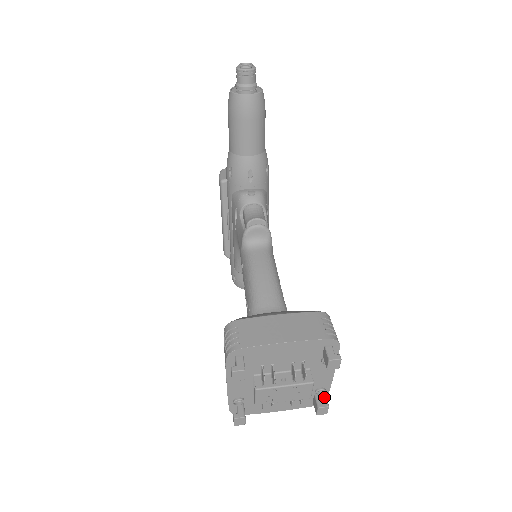
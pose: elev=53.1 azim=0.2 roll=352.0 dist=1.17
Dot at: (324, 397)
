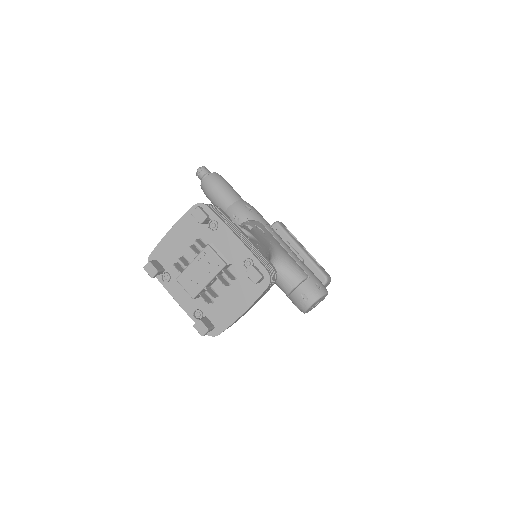
Dot at: (263, 270)
